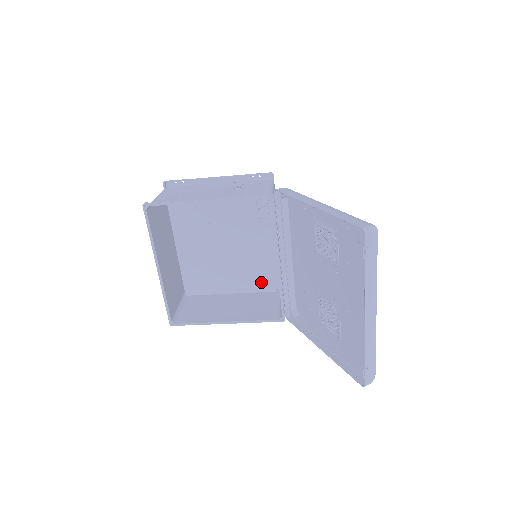
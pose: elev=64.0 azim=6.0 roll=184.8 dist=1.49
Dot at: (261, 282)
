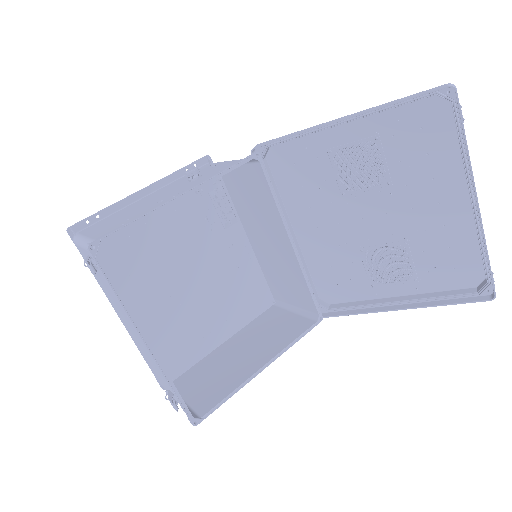
Dot at: (252, 304)
